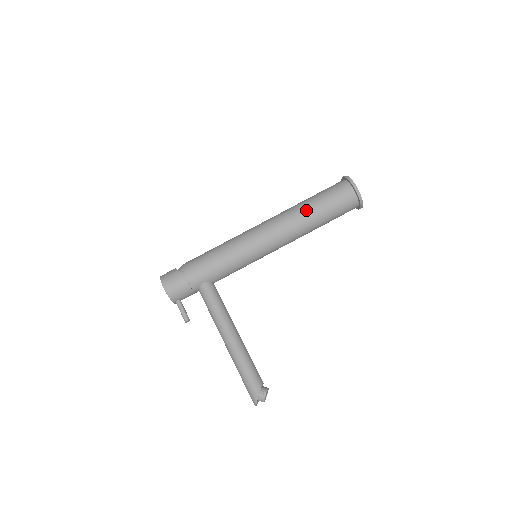
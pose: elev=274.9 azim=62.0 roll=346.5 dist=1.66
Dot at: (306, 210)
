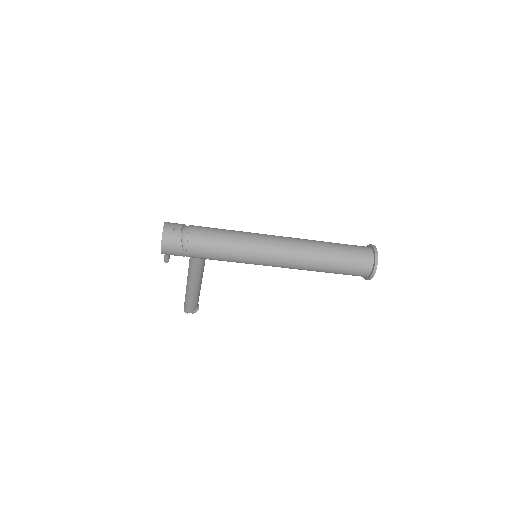
Dot at: (321, 269)
